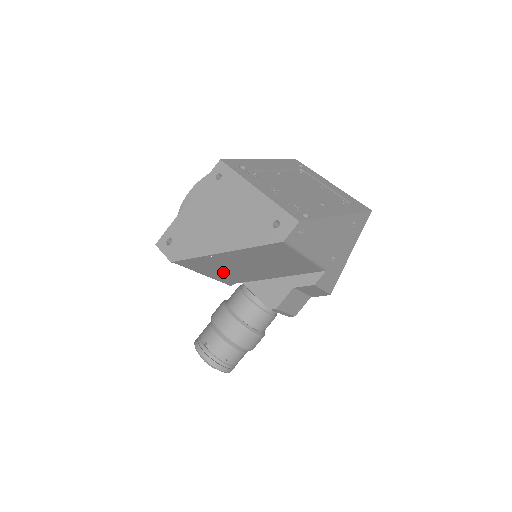
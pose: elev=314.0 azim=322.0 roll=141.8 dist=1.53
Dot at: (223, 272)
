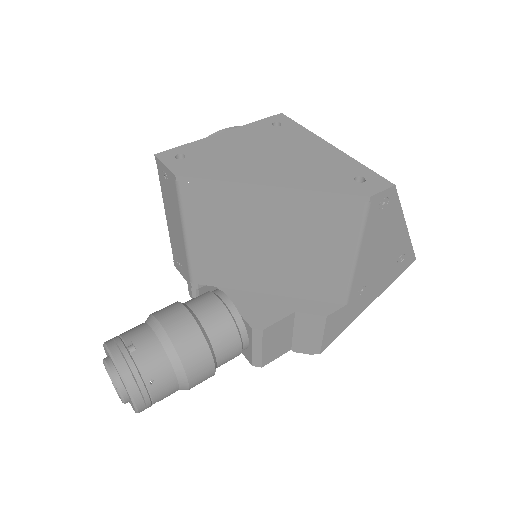
Dot at: (218, 244)
